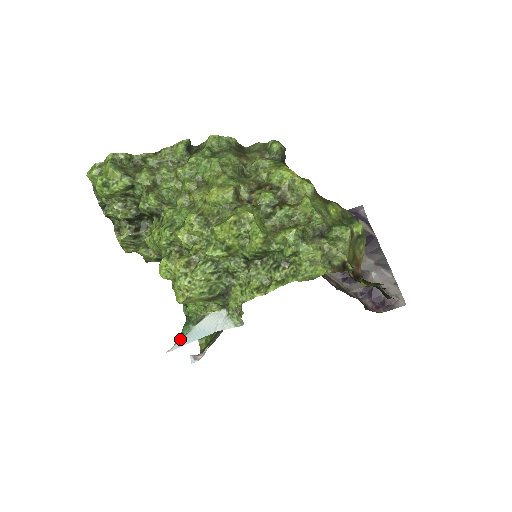
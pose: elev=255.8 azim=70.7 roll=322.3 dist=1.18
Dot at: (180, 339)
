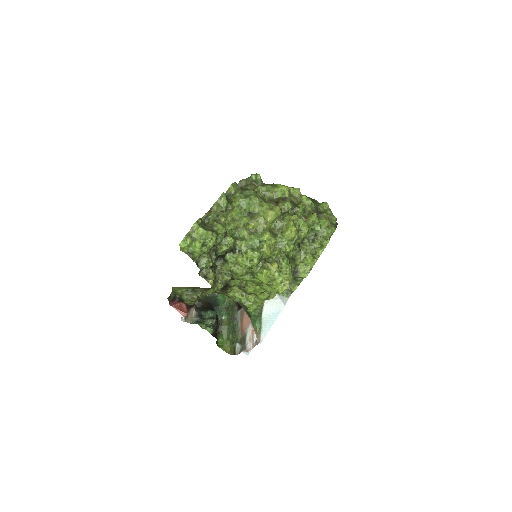
Dot at: (260, 330)
